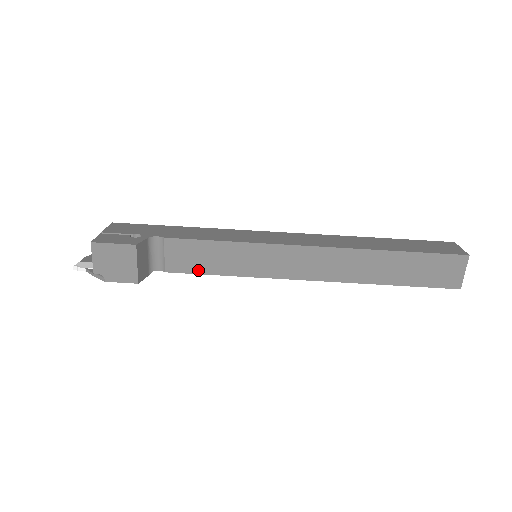
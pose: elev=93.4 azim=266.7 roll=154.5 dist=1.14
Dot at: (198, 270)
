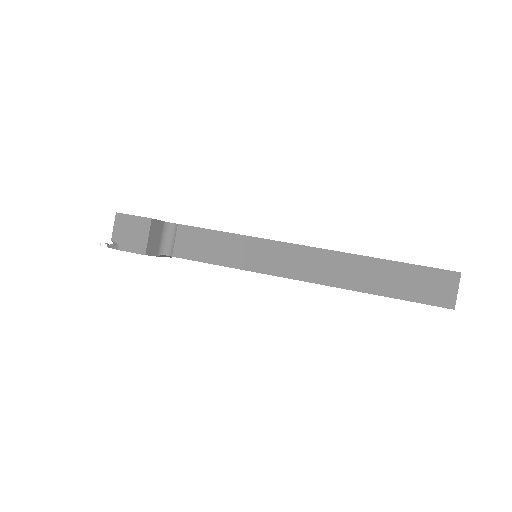
Dot at: (201, 258)
